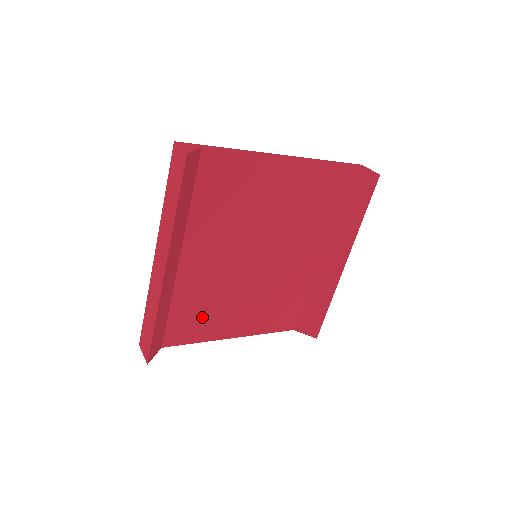
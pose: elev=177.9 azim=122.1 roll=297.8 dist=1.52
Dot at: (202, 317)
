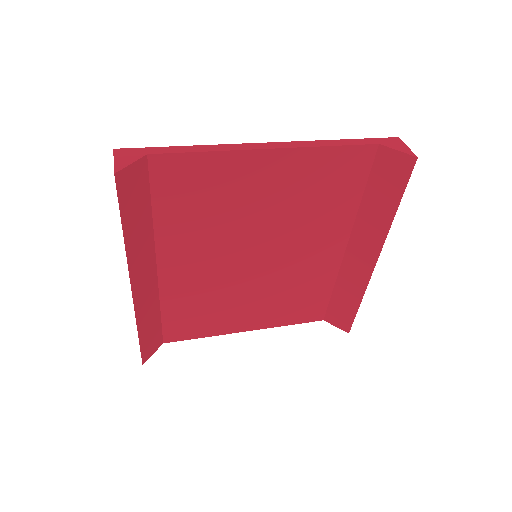
Dot at: (202, 316)
